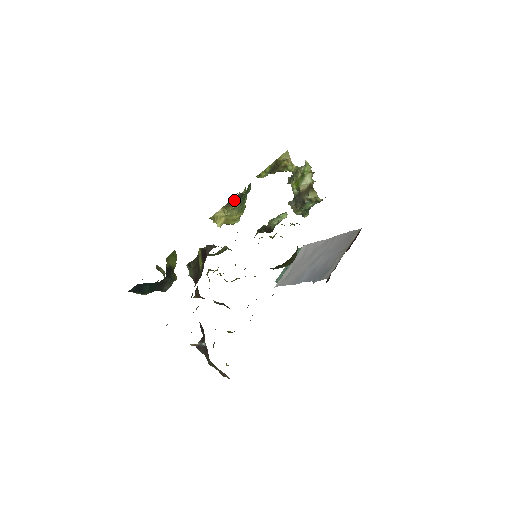
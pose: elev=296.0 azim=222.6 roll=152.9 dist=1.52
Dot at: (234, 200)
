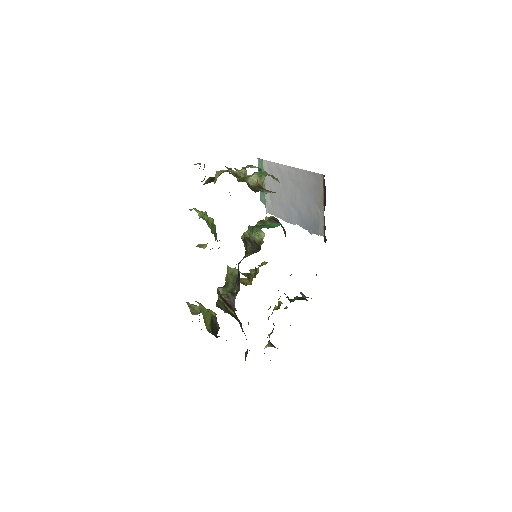
Dot at: occluded
